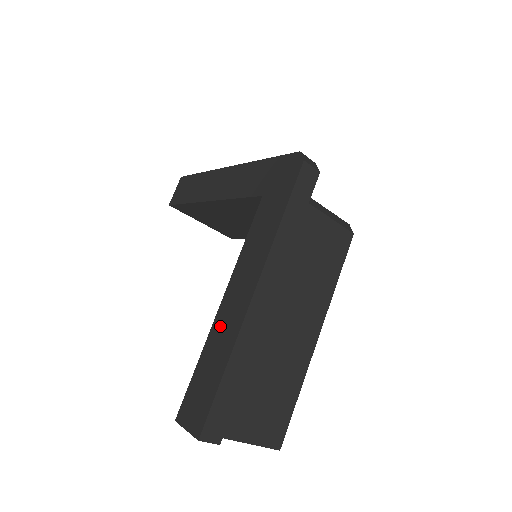
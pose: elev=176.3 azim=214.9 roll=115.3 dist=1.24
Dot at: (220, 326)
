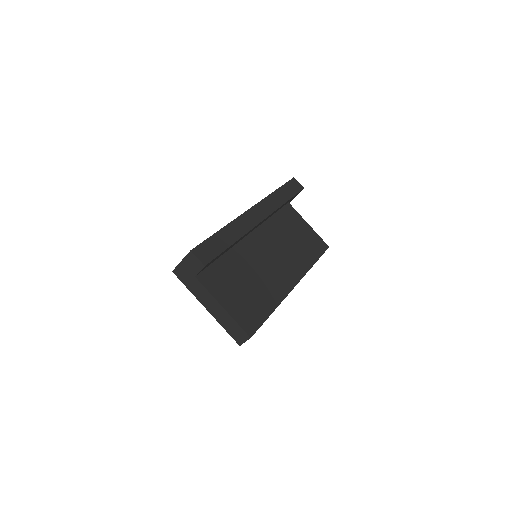
Dot at: occluded
